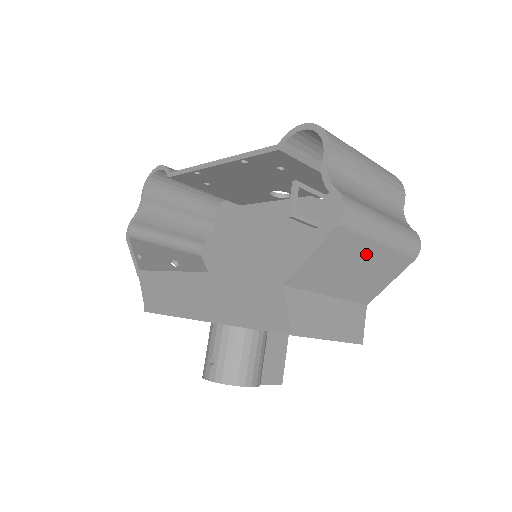
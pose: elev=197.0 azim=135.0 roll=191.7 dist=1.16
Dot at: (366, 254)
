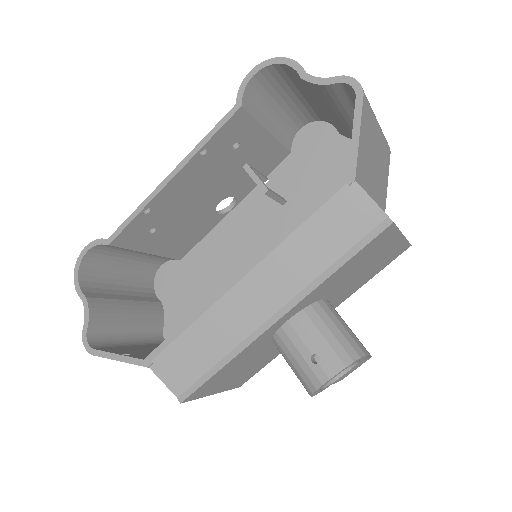
Dot at: (376, 140)
